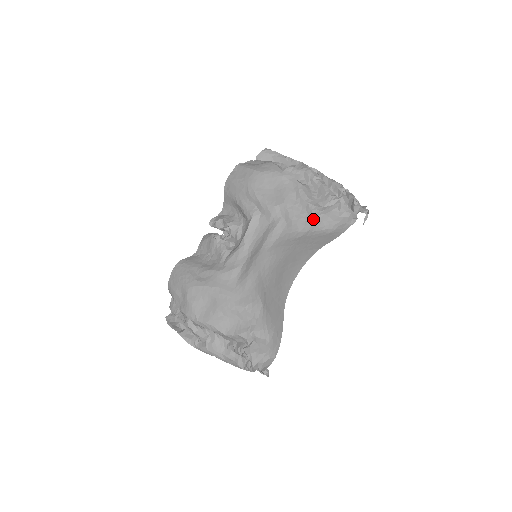
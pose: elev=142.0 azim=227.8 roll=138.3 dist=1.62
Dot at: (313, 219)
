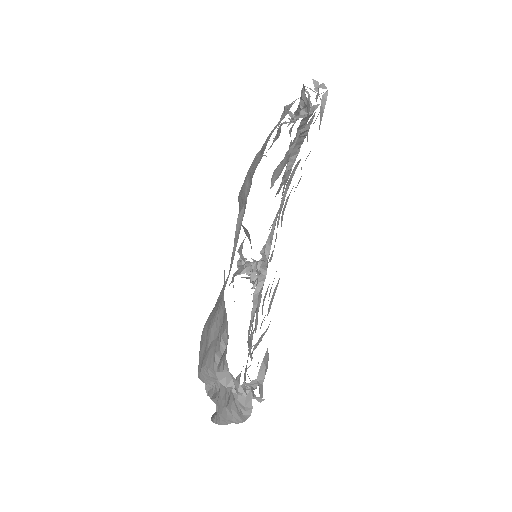
Dot at: (263, 150)
